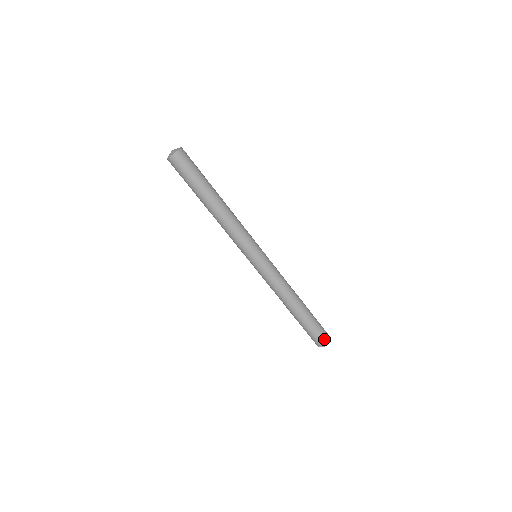
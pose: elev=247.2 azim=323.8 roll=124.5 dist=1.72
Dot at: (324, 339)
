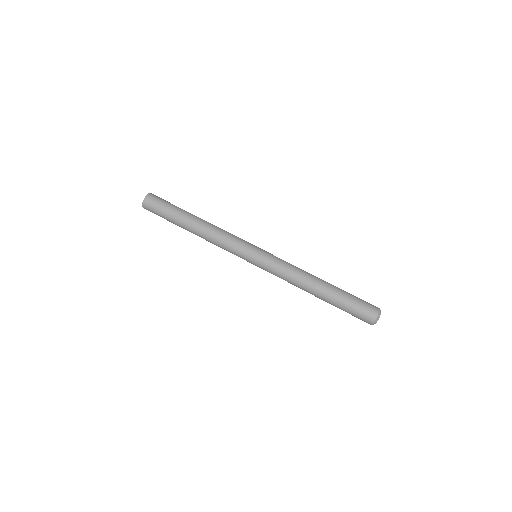
Dot at: (372, 308)
